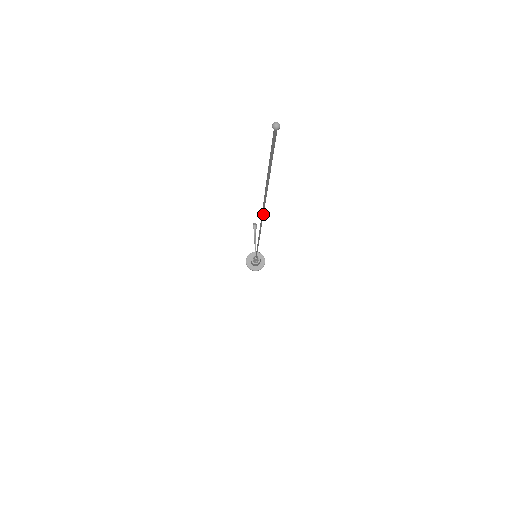
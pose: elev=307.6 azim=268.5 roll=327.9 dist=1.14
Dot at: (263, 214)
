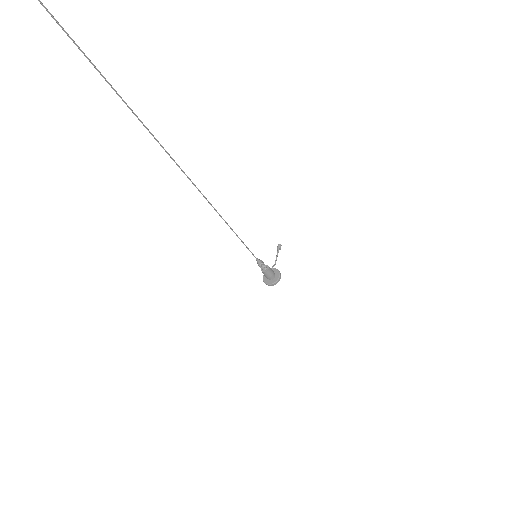
Dot at: (102, 75)
